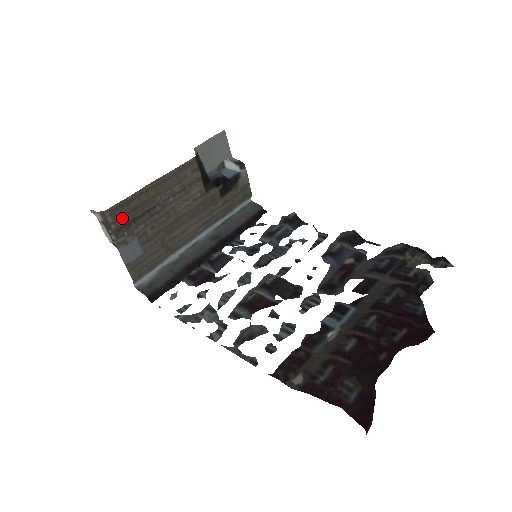
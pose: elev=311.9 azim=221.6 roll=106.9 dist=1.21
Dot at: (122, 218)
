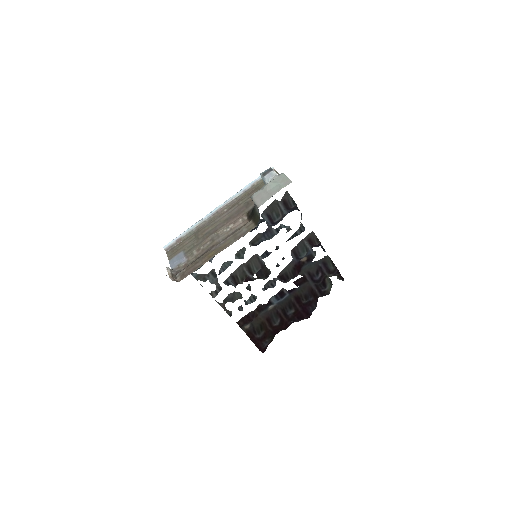
Dot at: (185, 270)
